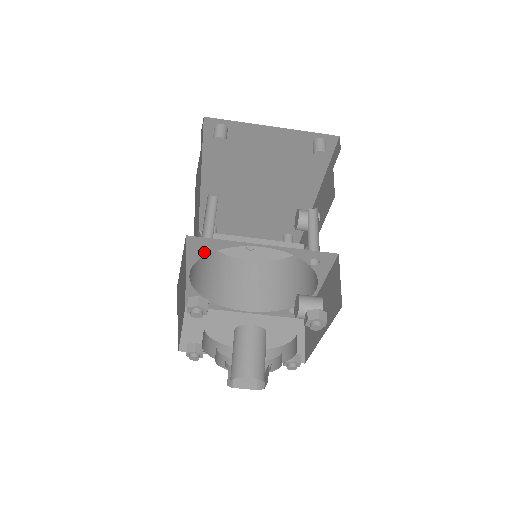
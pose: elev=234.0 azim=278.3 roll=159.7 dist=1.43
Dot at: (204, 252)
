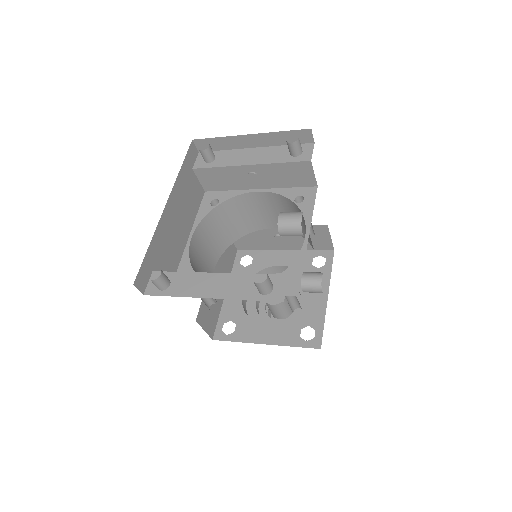
Dot at: (214, 303)
